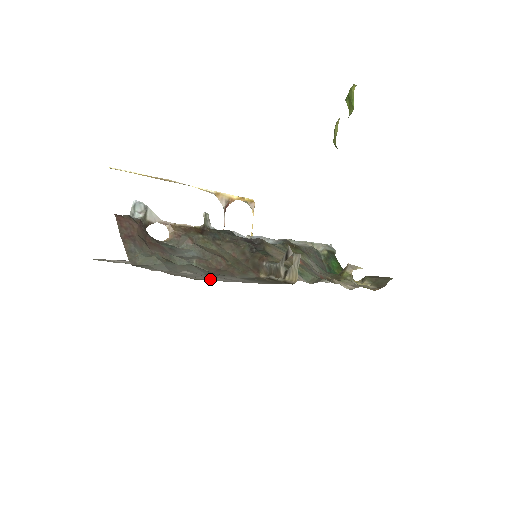
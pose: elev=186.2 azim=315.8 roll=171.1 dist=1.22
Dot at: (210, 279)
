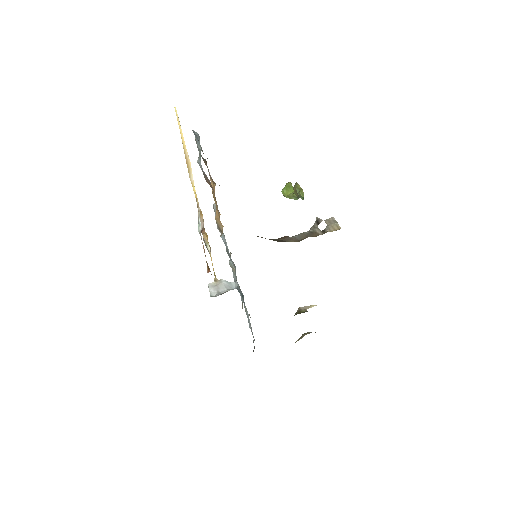
Dot at: occluded
